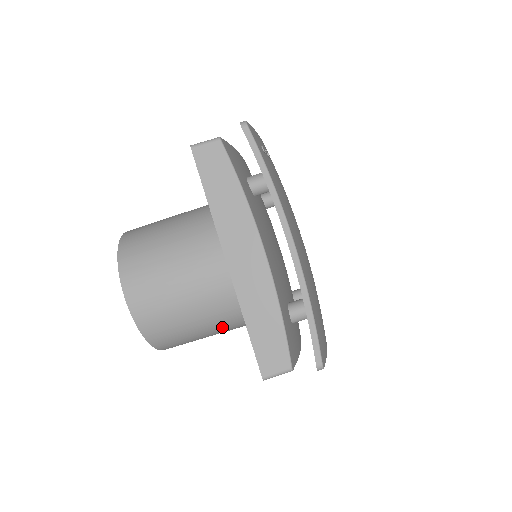
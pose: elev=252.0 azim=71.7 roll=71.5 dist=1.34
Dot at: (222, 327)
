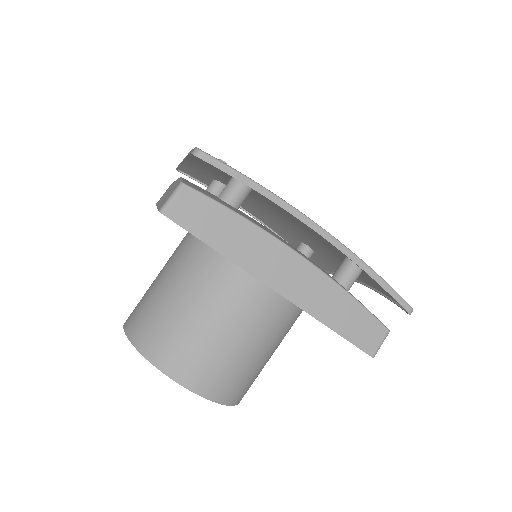
Dot at: (282, 339)
